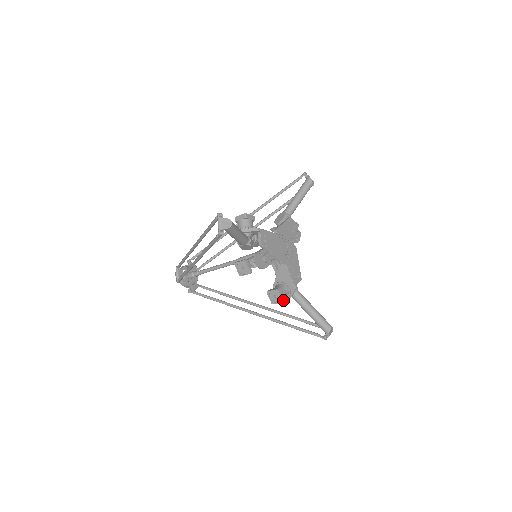
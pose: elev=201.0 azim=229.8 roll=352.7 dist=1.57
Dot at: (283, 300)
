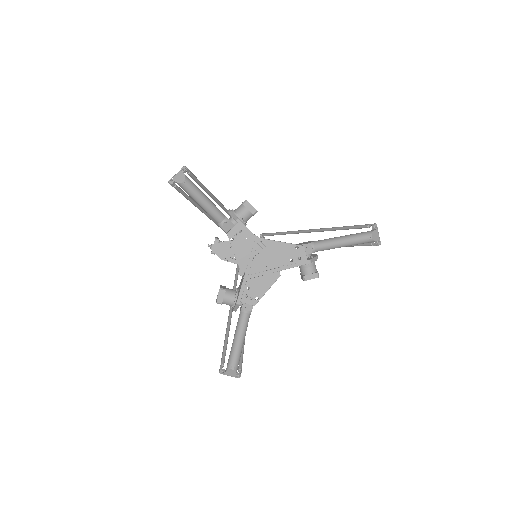
Dot at: (218, 302)
